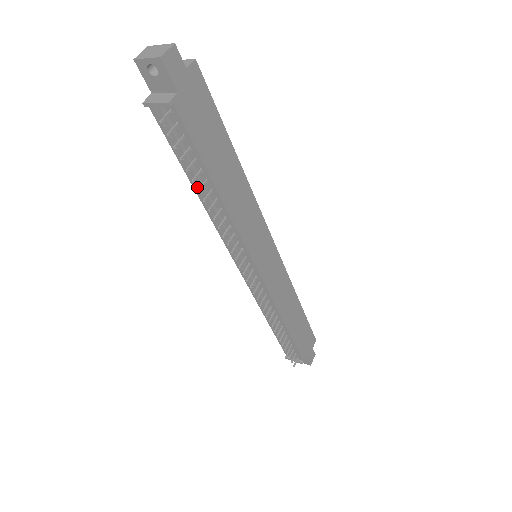
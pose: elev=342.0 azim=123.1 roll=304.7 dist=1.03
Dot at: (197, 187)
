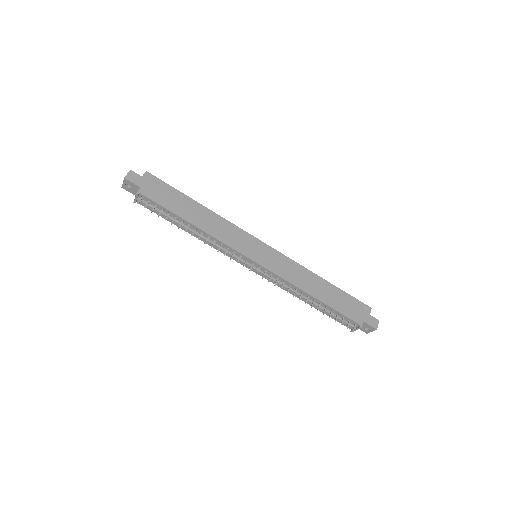
Dot at: (185, 229)
